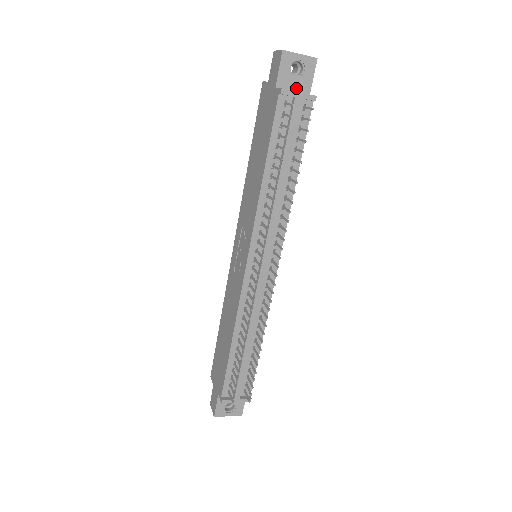
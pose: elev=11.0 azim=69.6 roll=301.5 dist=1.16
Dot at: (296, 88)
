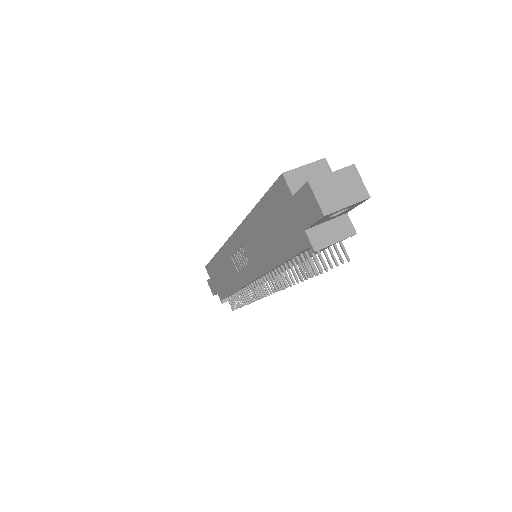
Dot at: (331, 218)
